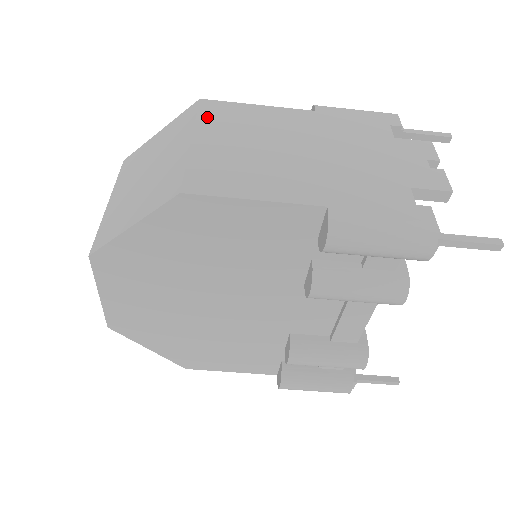
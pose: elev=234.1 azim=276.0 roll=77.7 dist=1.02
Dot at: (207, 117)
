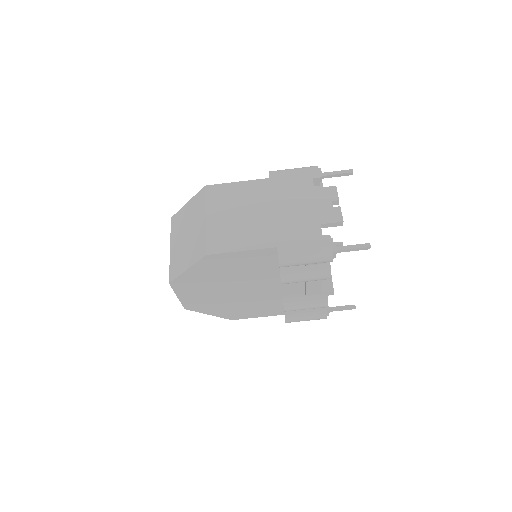
Dot at: (211, 199)
